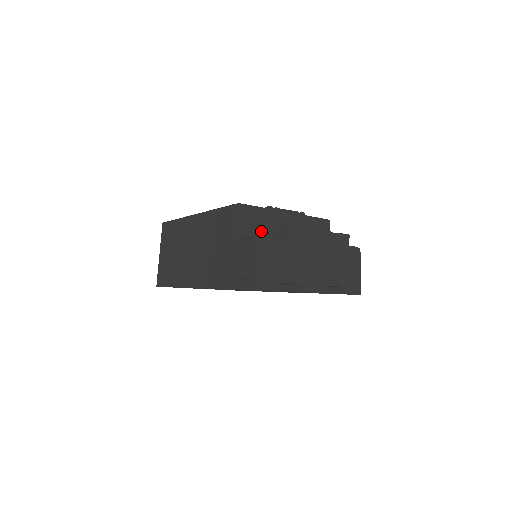
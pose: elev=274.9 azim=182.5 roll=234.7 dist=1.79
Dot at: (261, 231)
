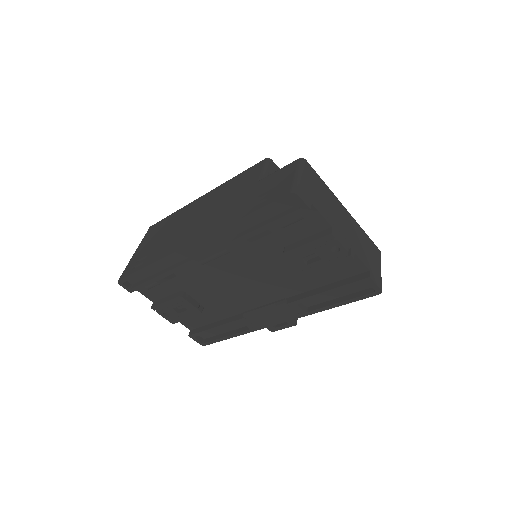
Dot at: occluded
